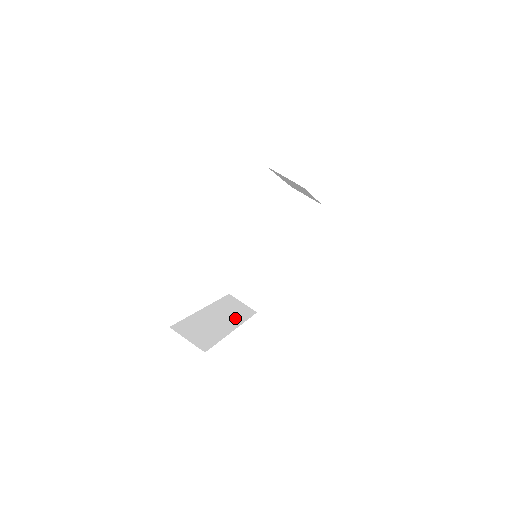
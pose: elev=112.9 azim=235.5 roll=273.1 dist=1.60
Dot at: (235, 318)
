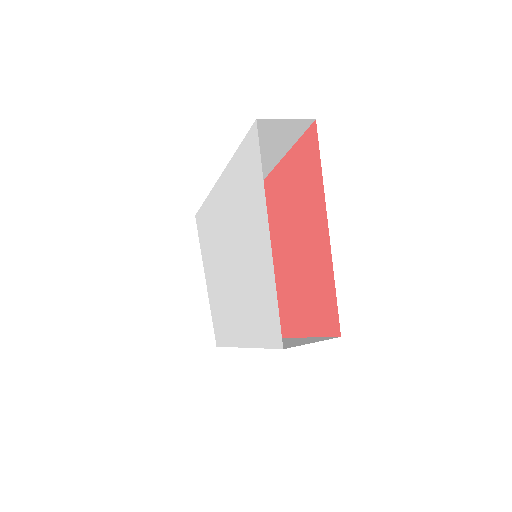
Dot at: occluded
